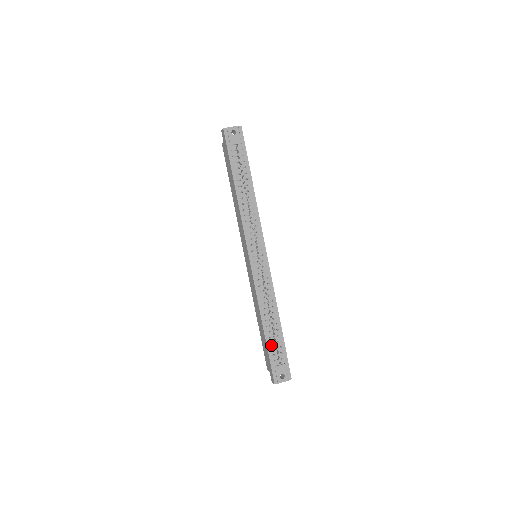
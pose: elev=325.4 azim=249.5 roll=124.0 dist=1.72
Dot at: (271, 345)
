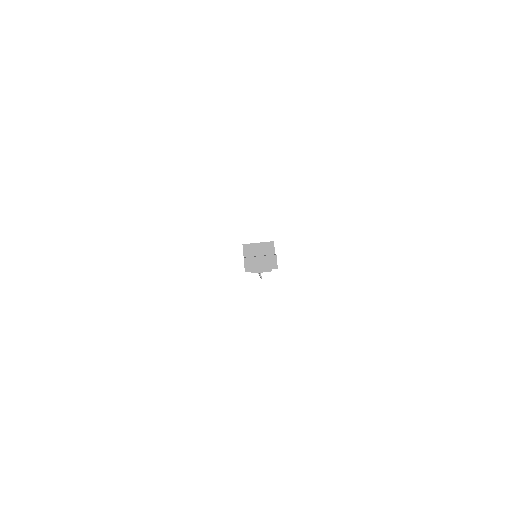
Dot at: occluded
